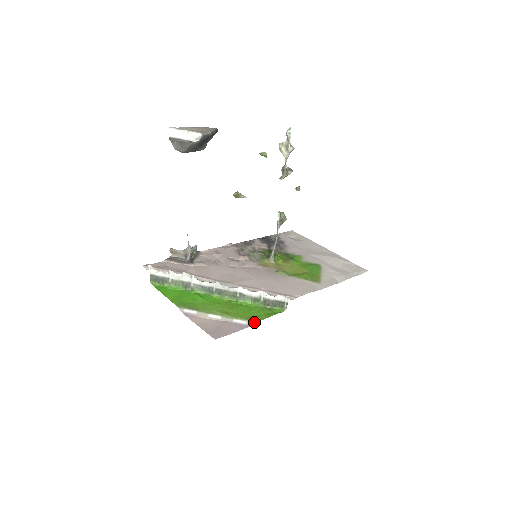
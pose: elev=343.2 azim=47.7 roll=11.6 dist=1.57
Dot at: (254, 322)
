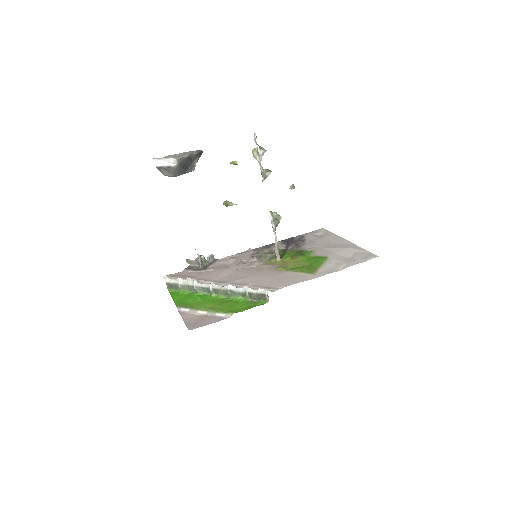
Dot at: (231, 314)
